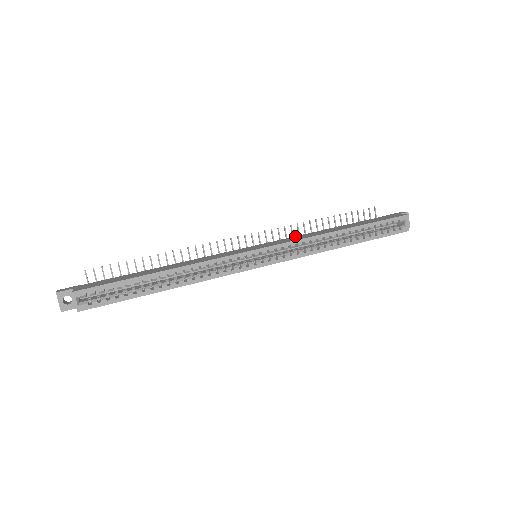
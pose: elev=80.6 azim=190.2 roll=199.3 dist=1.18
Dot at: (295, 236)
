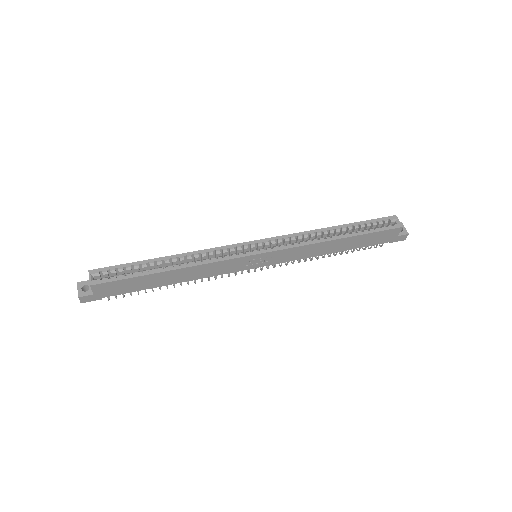
Dot at: occluded
